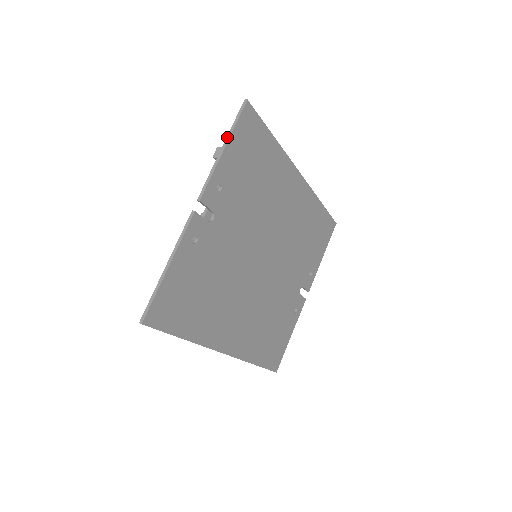
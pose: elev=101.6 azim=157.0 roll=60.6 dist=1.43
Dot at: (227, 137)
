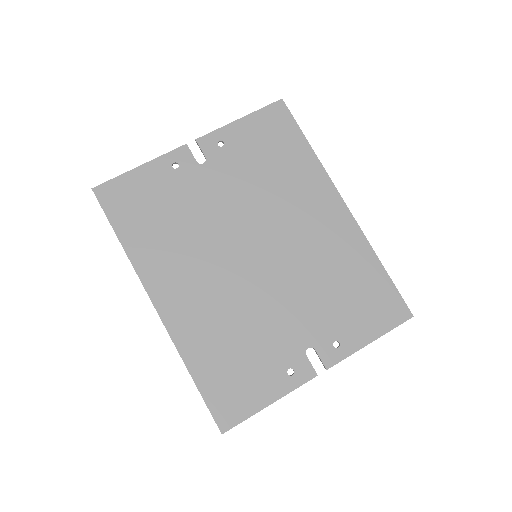
Dot at: (249, 115)
